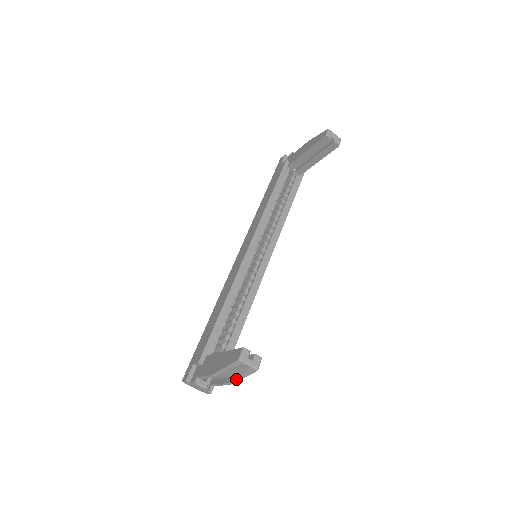
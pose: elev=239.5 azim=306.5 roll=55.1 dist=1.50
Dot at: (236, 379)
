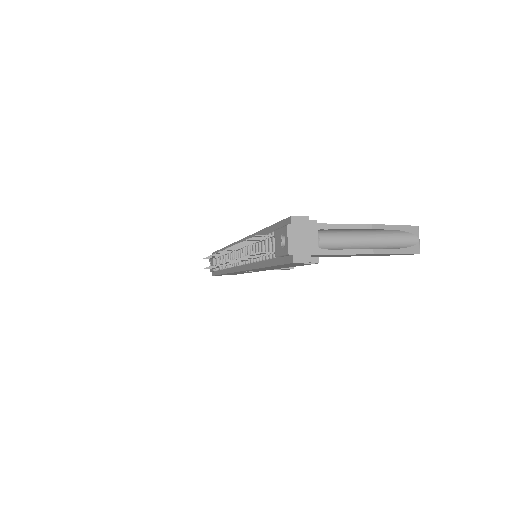
Dot at: (389, 250)
